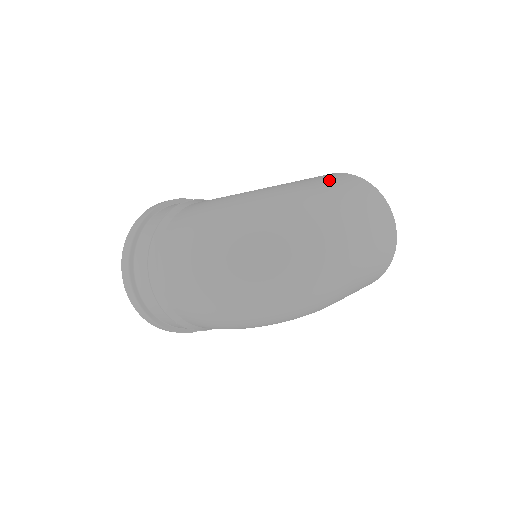
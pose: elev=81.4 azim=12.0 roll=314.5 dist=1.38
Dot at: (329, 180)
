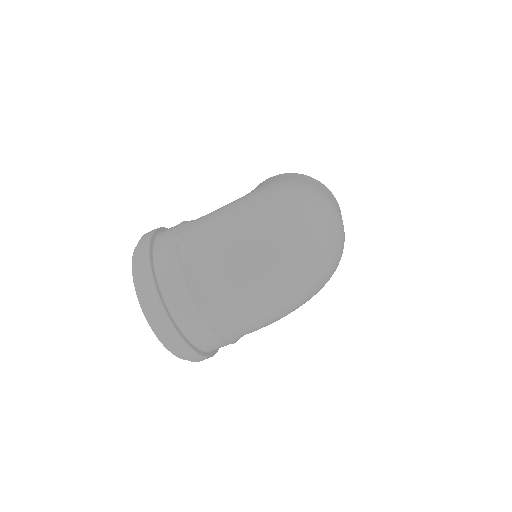
Dot at: (289, 176)
